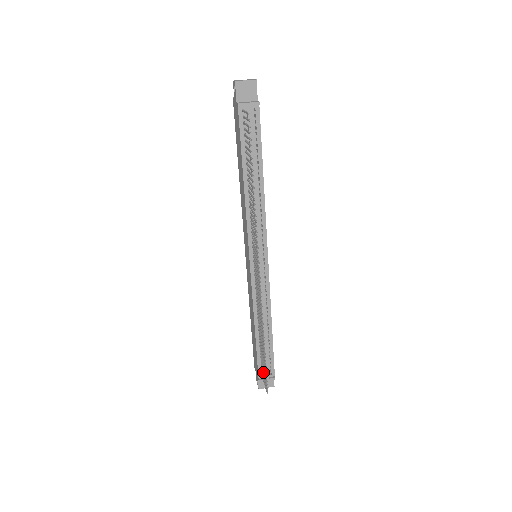
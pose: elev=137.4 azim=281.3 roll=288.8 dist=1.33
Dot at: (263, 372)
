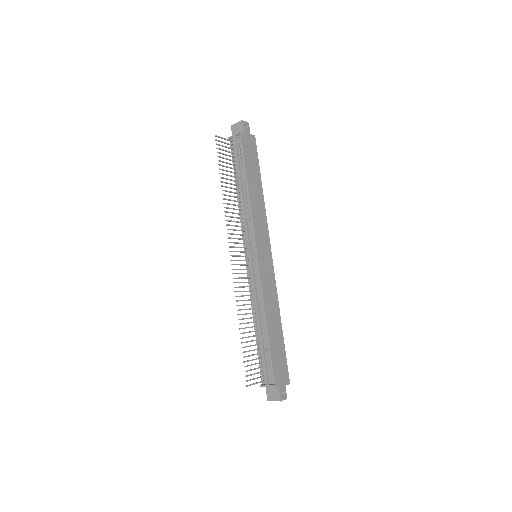
Dot at: occluded
